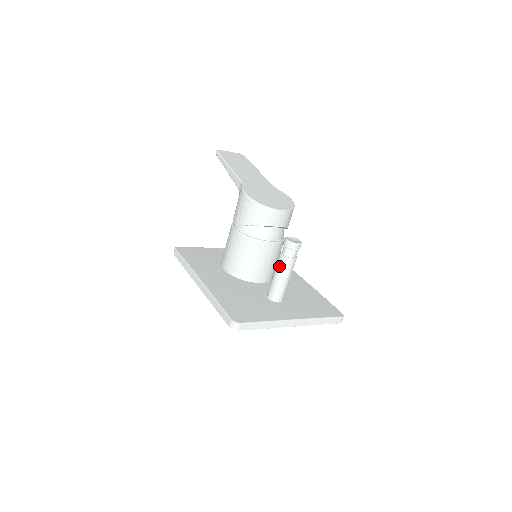
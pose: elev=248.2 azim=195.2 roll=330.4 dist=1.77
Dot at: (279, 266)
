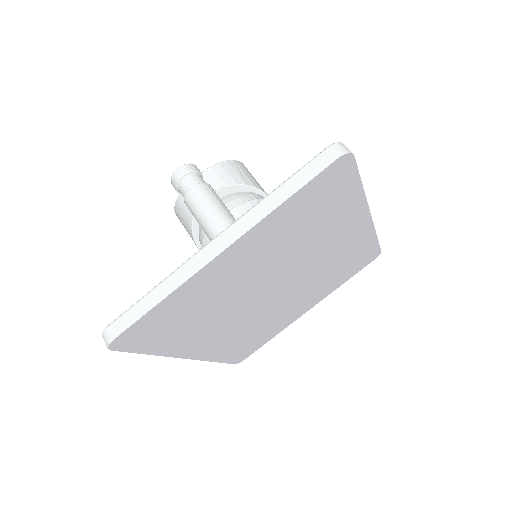
Dot at: occluded
